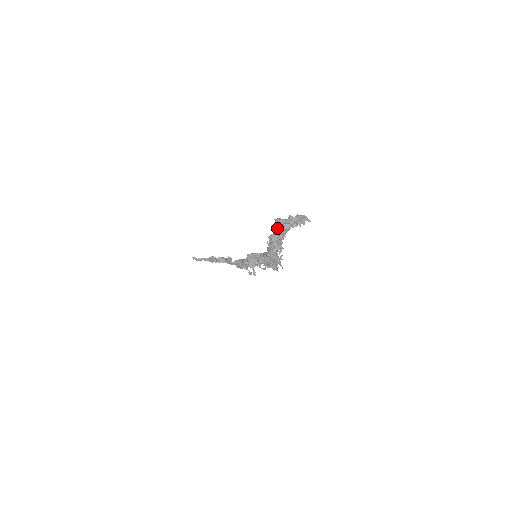
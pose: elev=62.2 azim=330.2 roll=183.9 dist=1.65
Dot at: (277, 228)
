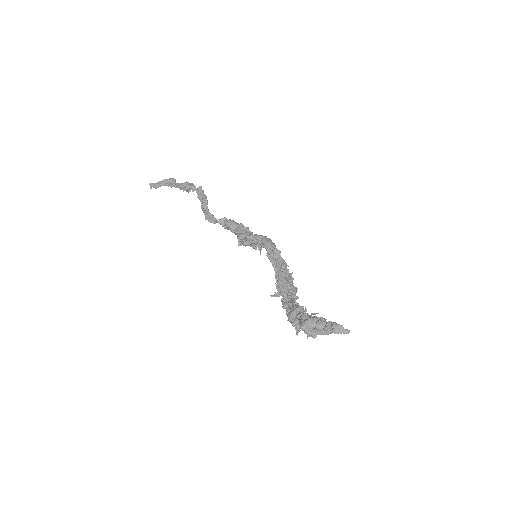
Dot at: occluded
